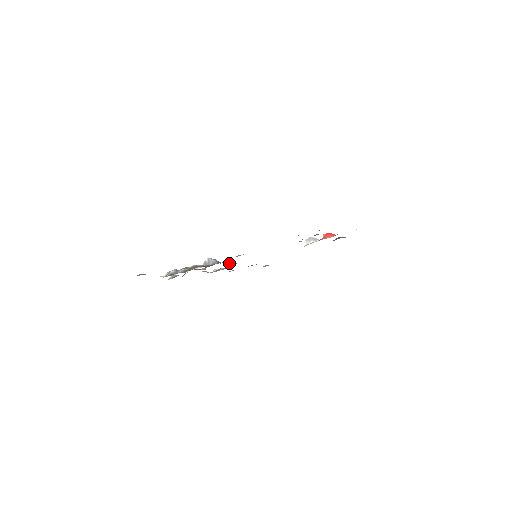
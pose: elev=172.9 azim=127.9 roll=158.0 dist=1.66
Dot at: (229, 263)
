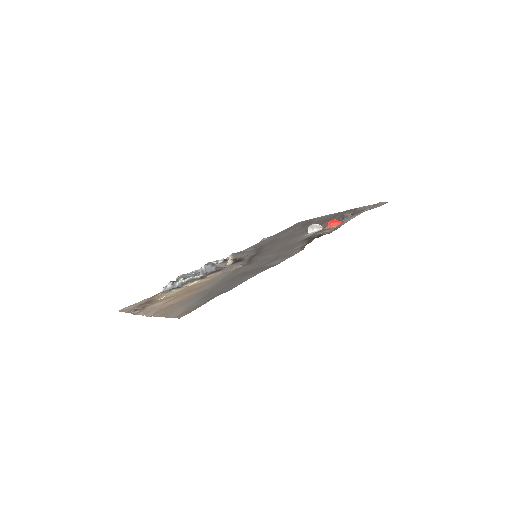
Dot at: (227, 264)
